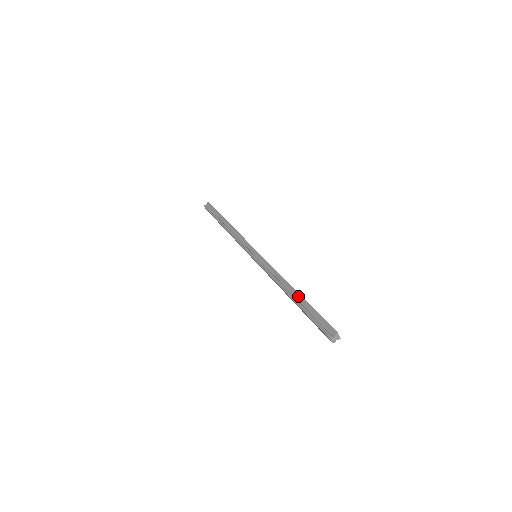
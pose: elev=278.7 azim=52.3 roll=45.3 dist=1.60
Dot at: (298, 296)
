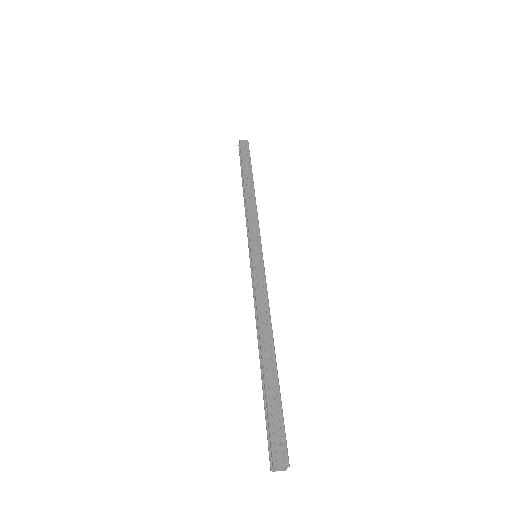
Dot at: (262, 363)
